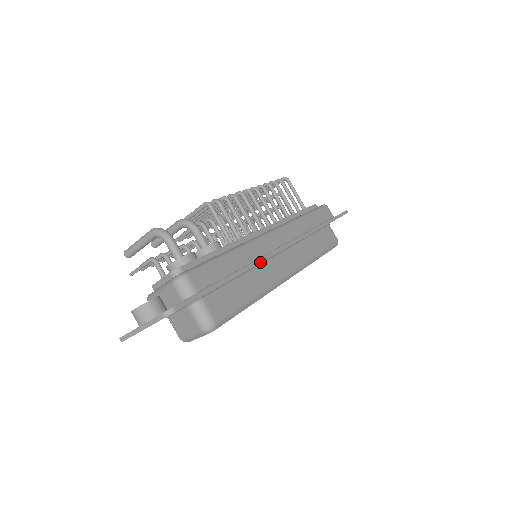
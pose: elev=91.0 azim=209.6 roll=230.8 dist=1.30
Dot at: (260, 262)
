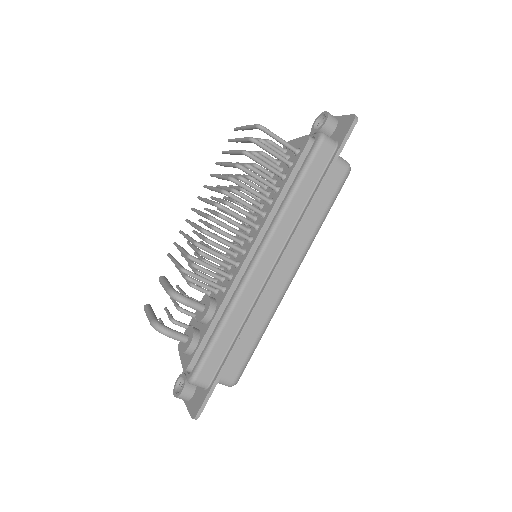
Dot at: (254, 313)
